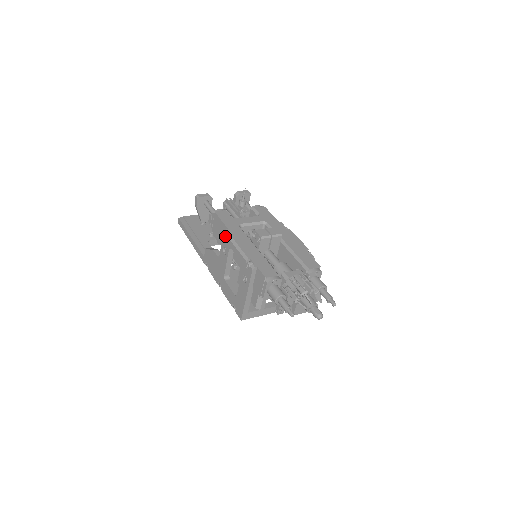
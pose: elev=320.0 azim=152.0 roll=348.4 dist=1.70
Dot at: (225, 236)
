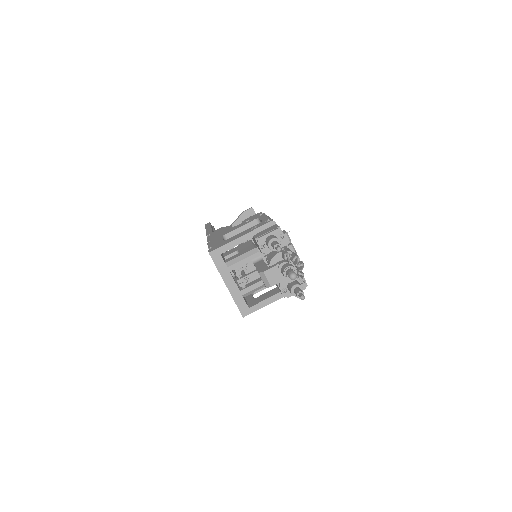
Dot at: (261, 214)
